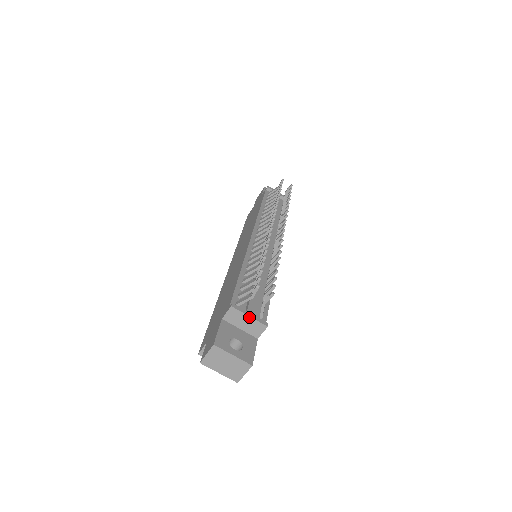
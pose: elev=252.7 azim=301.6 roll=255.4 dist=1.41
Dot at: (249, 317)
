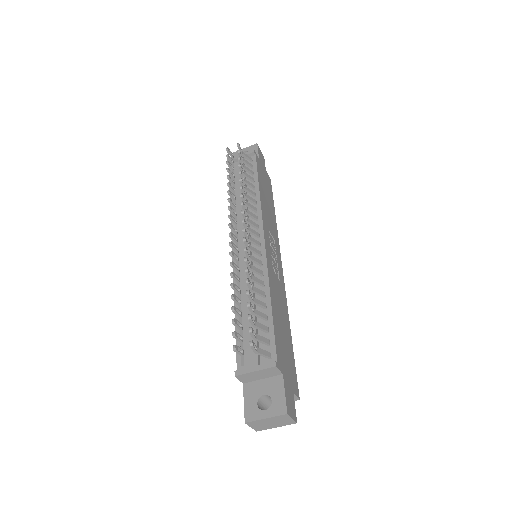
Dot at: (255, 372)
